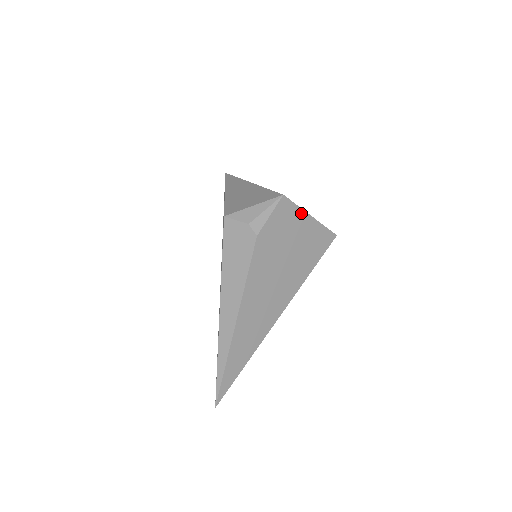
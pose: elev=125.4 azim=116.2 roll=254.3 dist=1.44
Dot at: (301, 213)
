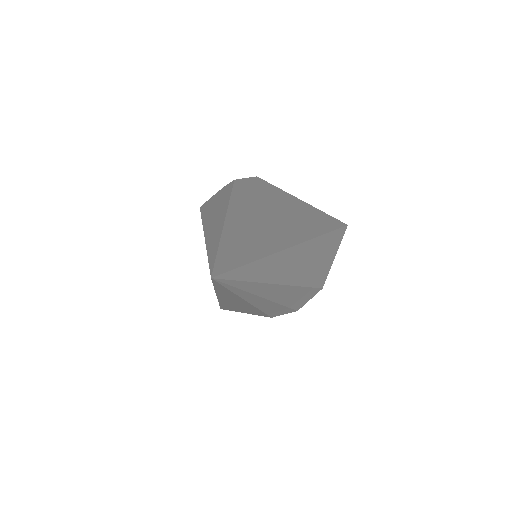
Dot at: (286, 194)
